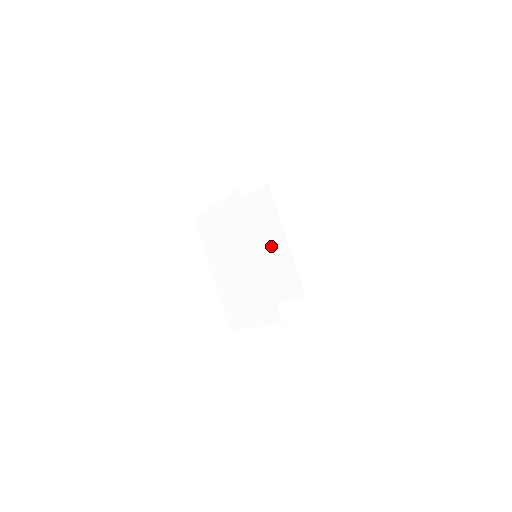
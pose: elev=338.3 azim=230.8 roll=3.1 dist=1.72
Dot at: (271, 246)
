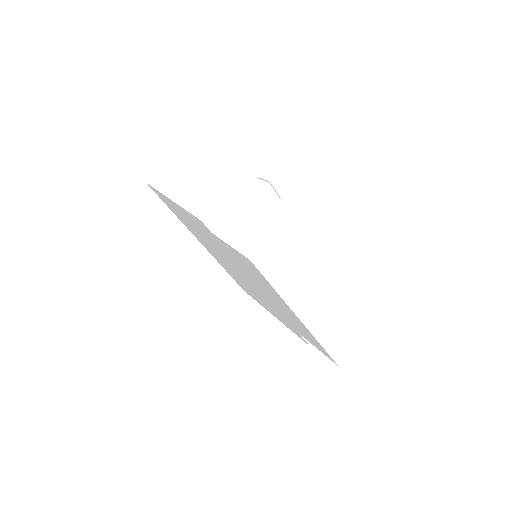
Dot at: (276, 302)
